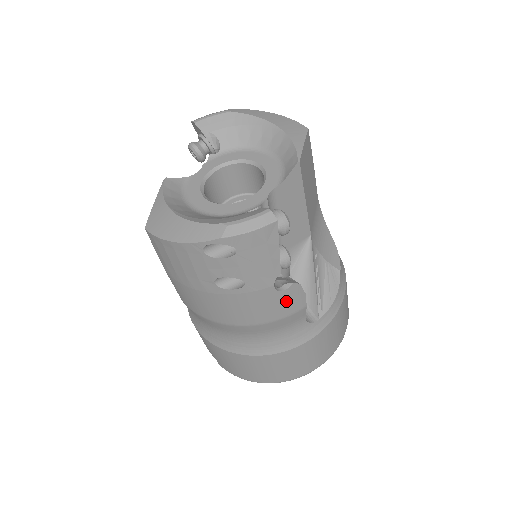
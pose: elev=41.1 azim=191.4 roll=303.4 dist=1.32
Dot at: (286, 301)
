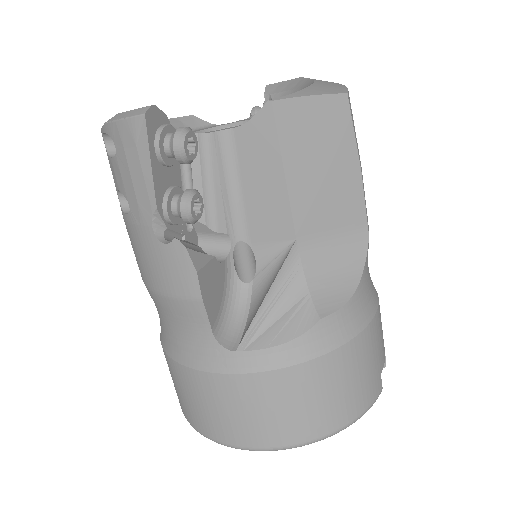
Dot at: (171, 266)
